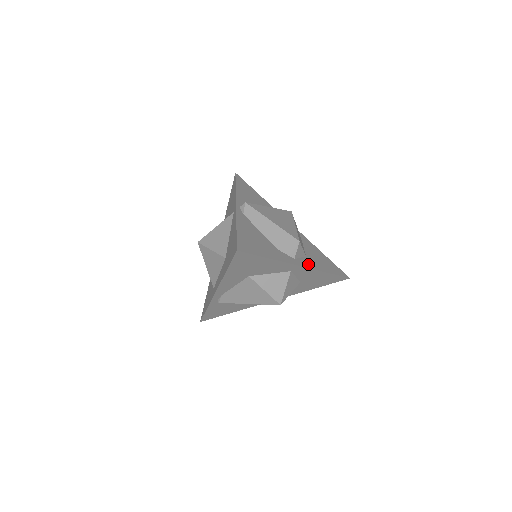
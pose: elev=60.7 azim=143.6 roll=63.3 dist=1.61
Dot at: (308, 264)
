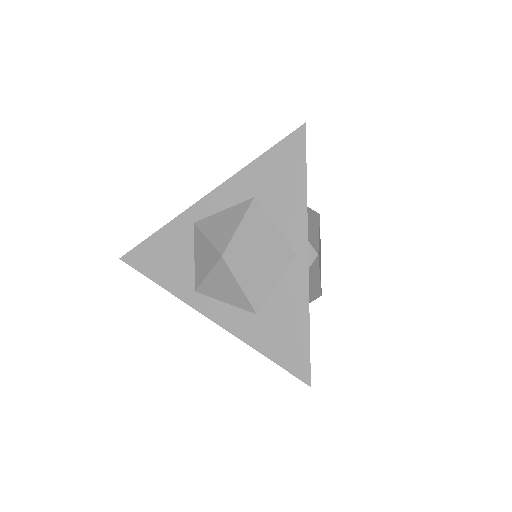
Dot at: occluded
